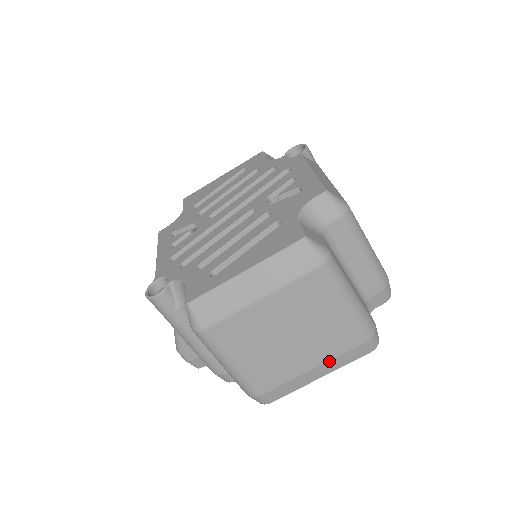
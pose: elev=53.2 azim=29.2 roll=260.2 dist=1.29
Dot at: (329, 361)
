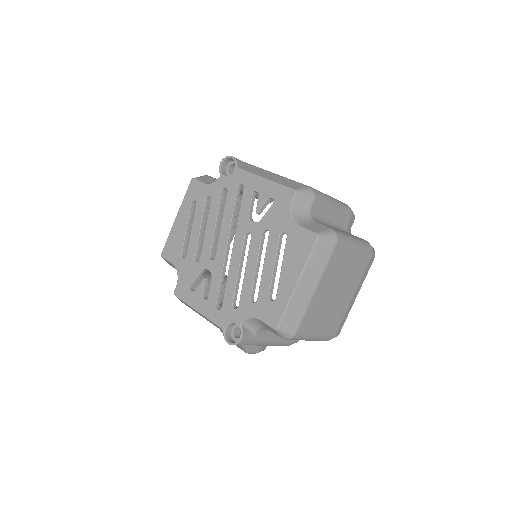
Dot at: (359, 284)
